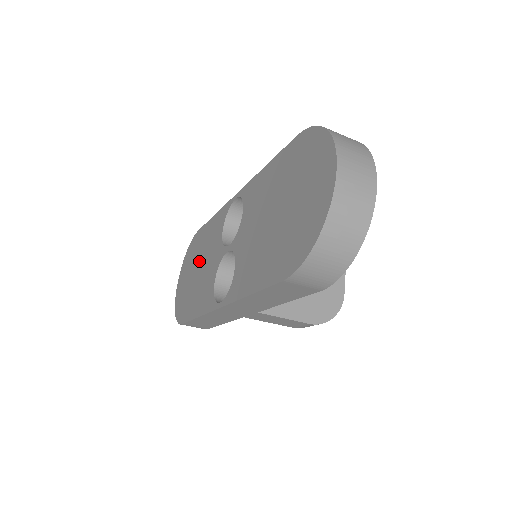
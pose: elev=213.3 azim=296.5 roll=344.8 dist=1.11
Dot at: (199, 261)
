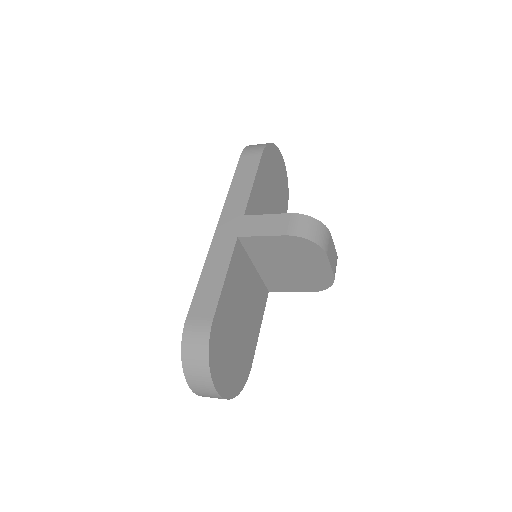
Dot at: occluded
